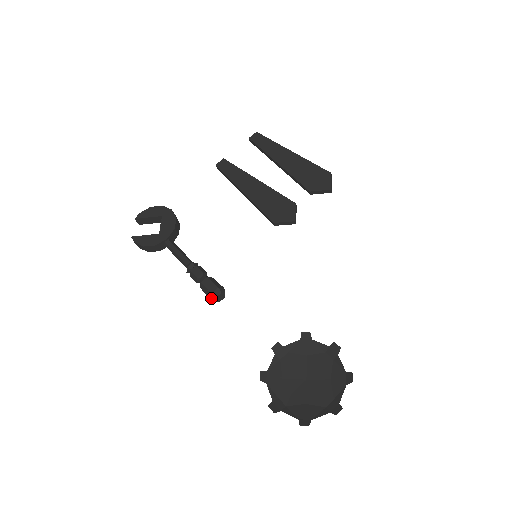
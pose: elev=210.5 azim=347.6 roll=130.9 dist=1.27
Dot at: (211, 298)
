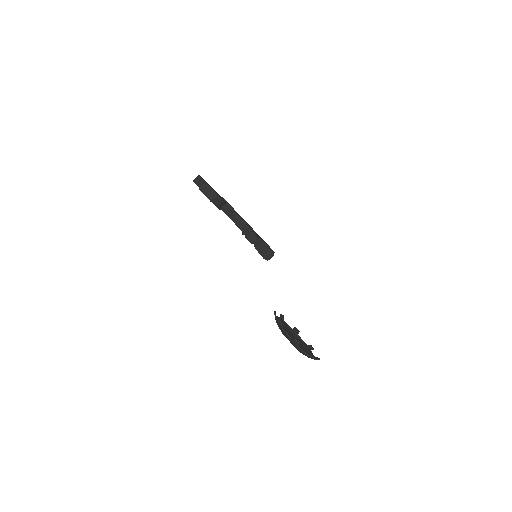
Dot at: (270, 254)
